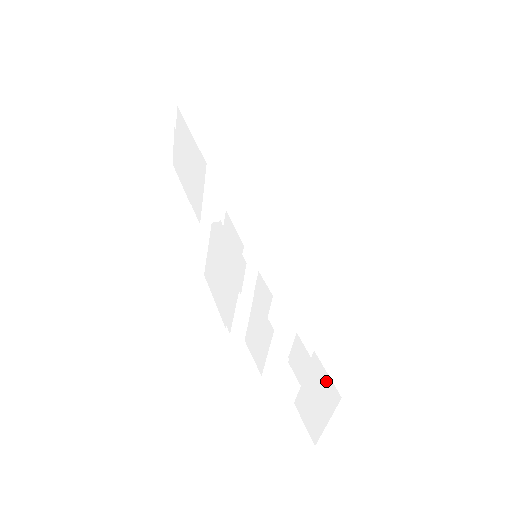
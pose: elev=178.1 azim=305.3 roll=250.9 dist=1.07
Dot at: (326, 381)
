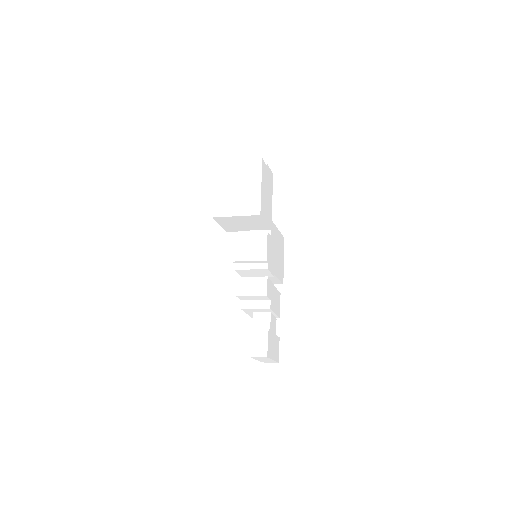
Dot at: occluded
